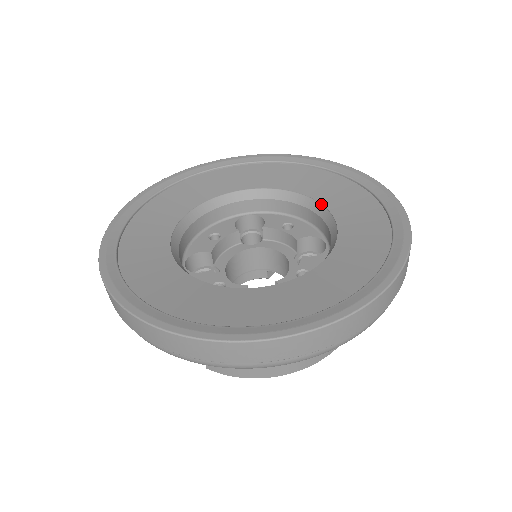
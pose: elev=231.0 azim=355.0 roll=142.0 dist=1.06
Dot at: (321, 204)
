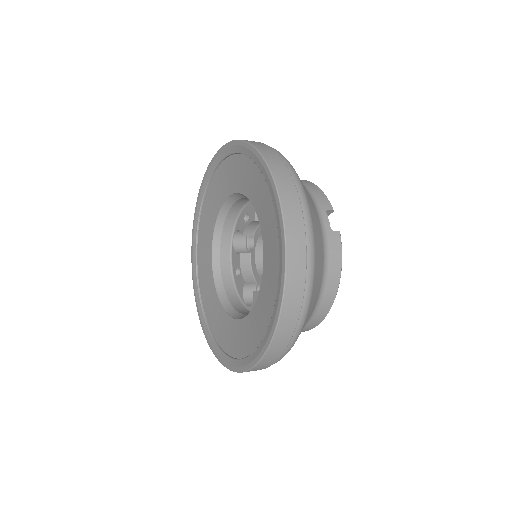
Dot at: (263, 254)
